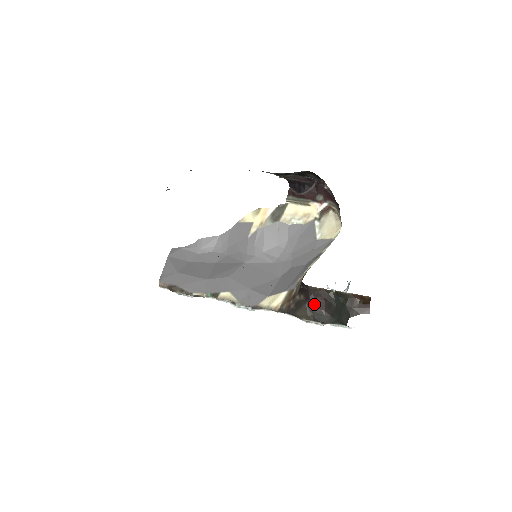
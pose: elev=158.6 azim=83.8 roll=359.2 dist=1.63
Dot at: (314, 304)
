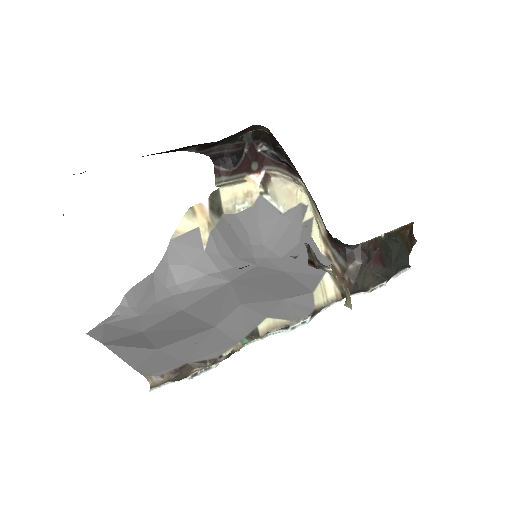
Dot at: (374, 262)
